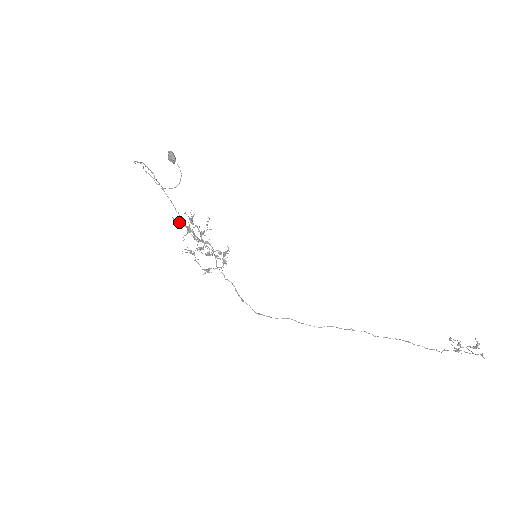
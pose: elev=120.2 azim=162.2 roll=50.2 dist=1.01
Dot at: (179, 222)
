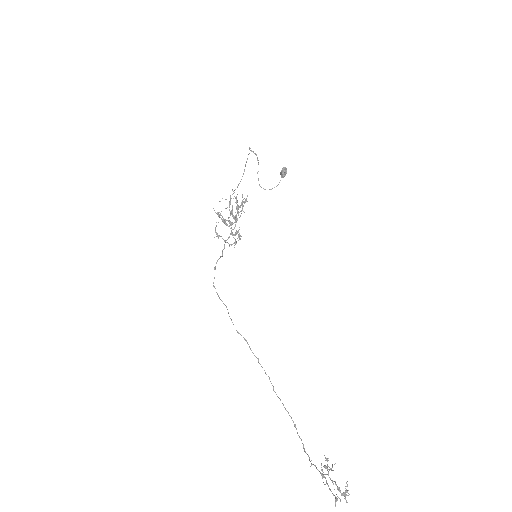
Dot at: (234, 196)
